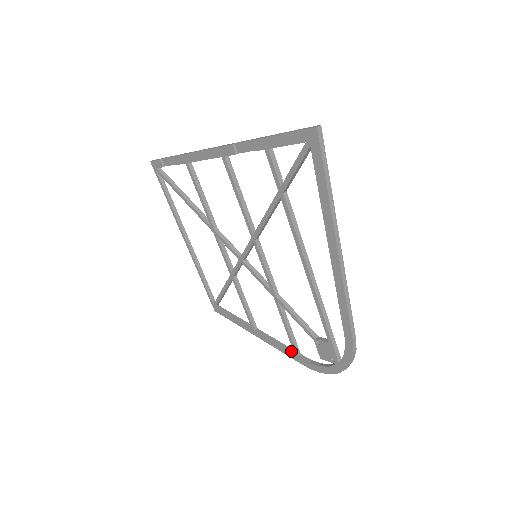
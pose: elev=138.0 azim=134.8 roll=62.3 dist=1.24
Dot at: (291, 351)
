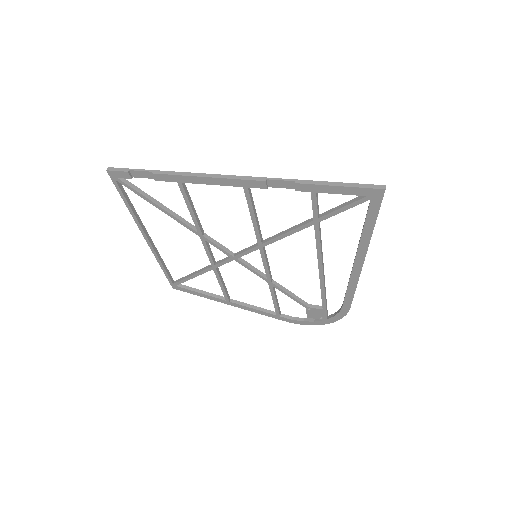
Dot at: (272, 313)
